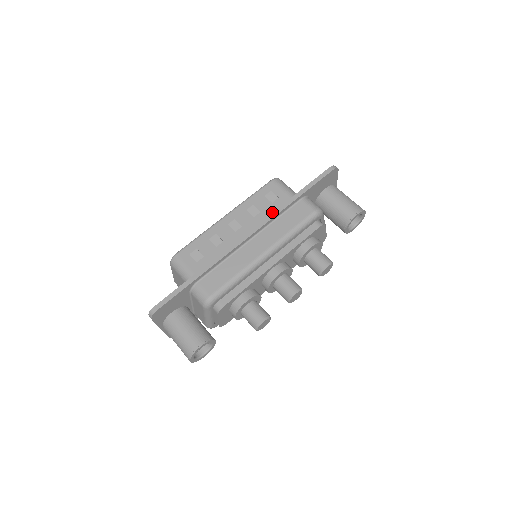
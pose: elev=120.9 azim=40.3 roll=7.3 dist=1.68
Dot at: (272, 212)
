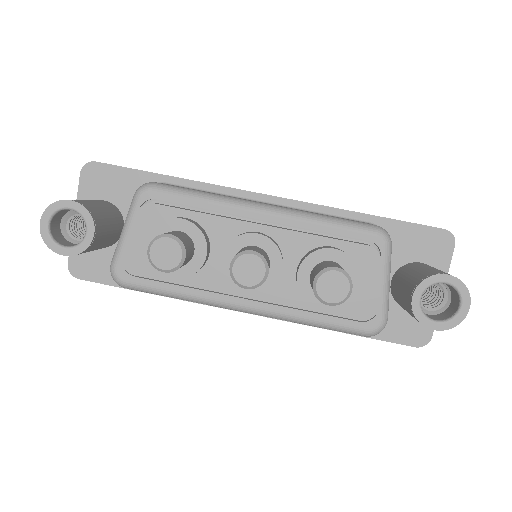
Dot at: occluded
